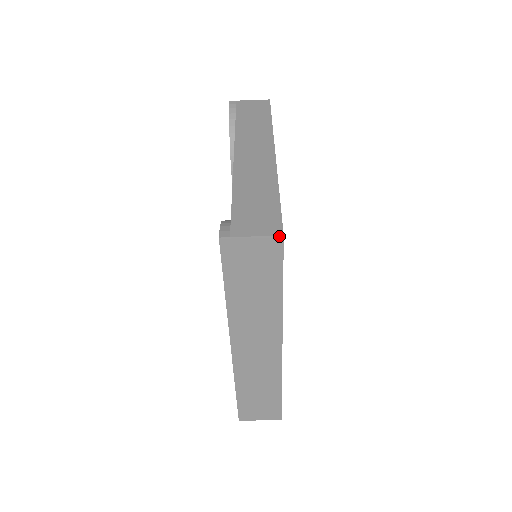
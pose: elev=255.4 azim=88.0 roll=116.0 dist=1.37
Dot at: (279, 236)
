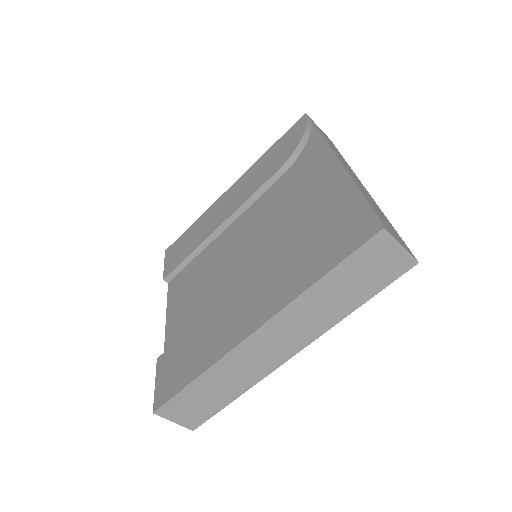
Dot at: (416, 261)
